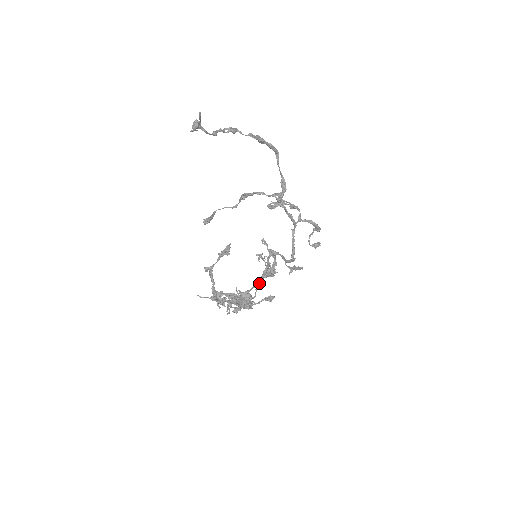
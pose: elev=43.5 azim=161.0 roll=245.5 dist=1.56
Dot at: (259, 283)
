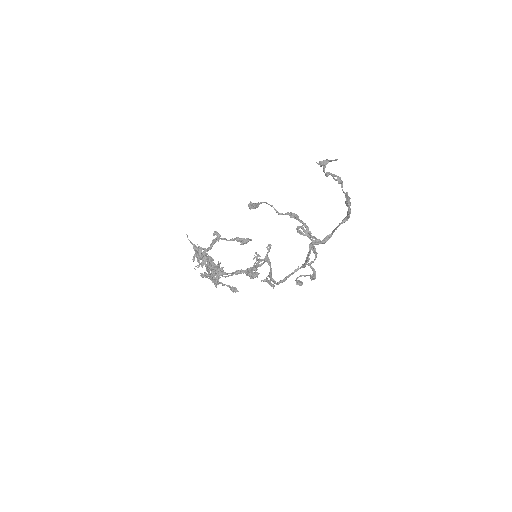
Dot at: (238, 273)
